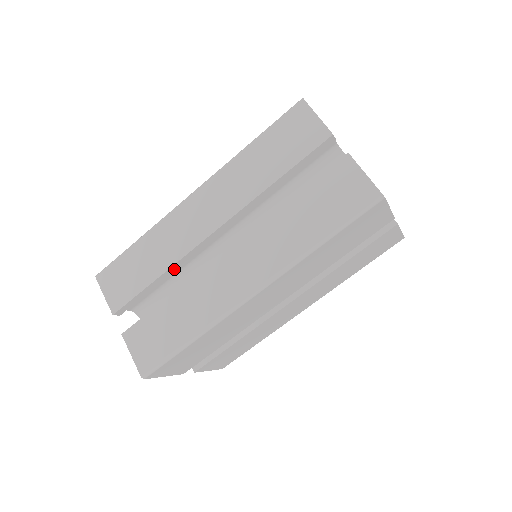
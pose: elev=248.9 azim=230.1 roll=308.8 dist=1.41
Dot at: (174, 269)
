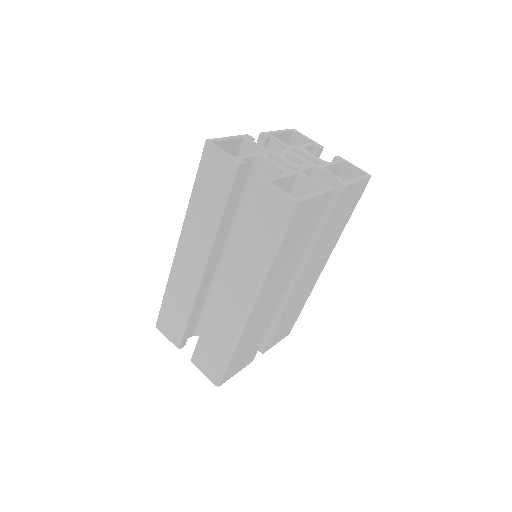
Dot at: (197, 304)
